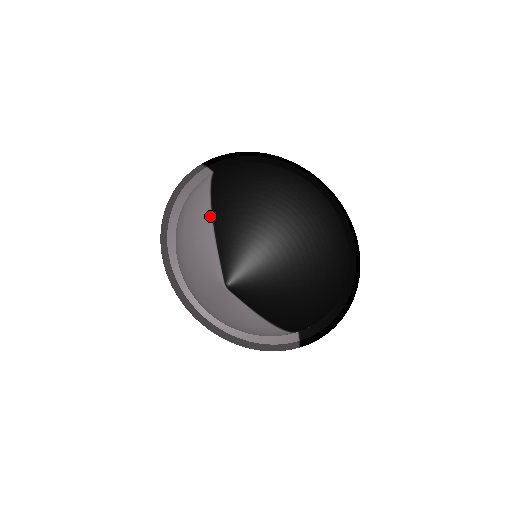
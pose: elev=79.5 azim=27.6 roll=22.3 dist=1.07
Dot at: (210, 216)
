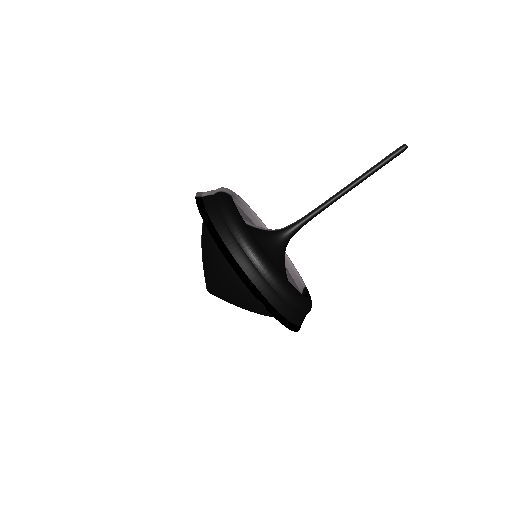
Dot at: (201, 241)
